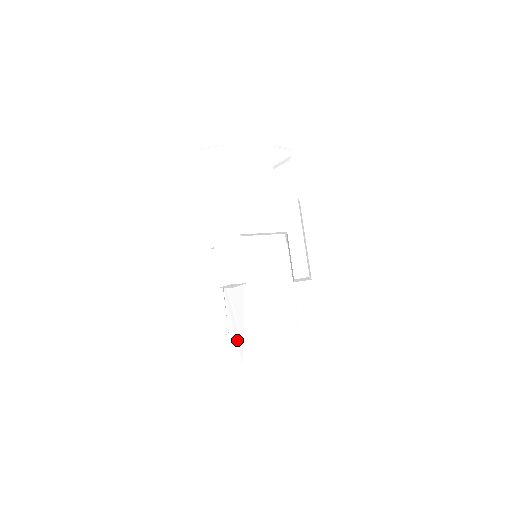
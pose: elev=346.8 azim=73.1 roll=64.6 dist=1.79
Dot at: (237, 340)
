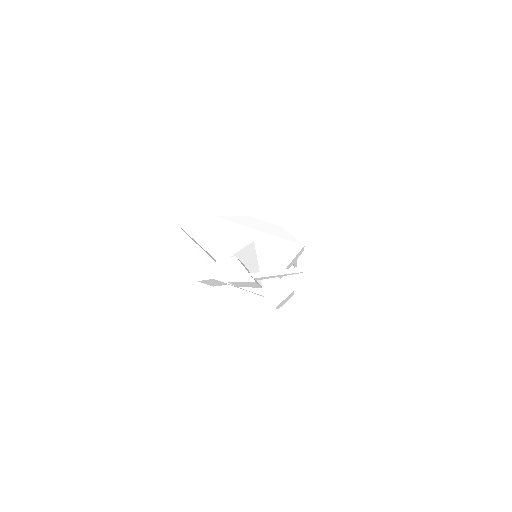
Dot at: occluded
